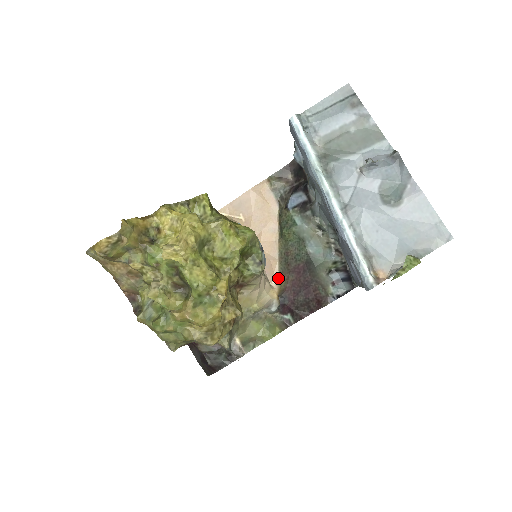
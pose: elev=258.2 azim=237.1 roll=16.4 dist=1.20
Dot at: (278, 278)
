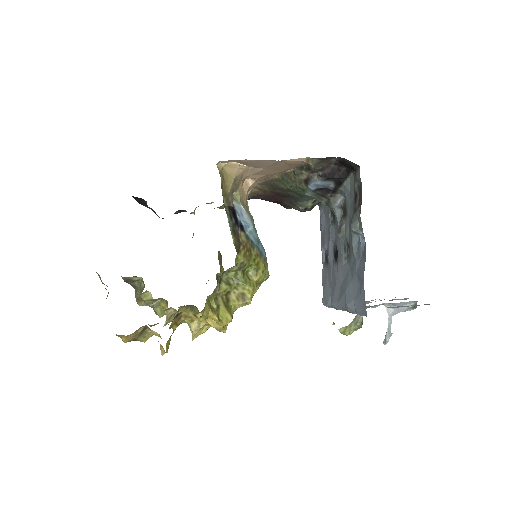
Dot at: (255, 185)
